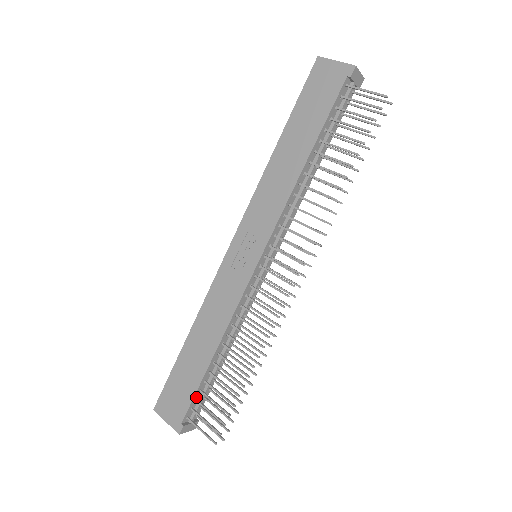
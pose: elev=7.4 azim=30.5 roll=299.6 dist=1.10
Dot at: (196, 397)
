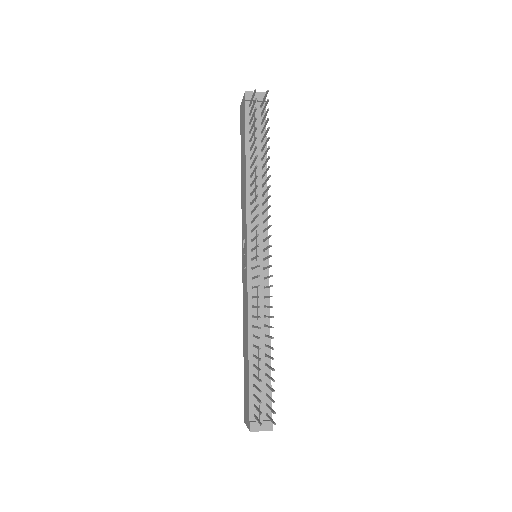
Dot at: (253, 392)
